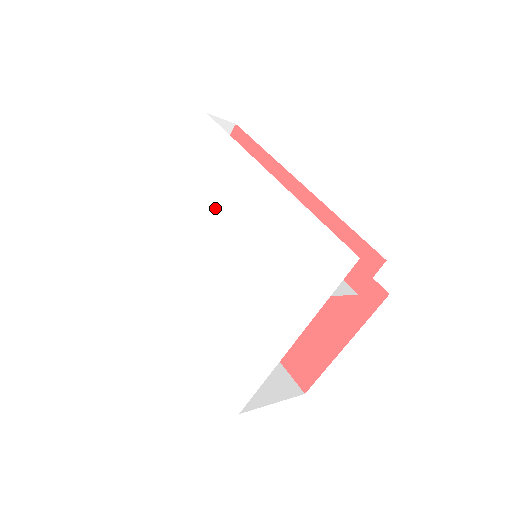
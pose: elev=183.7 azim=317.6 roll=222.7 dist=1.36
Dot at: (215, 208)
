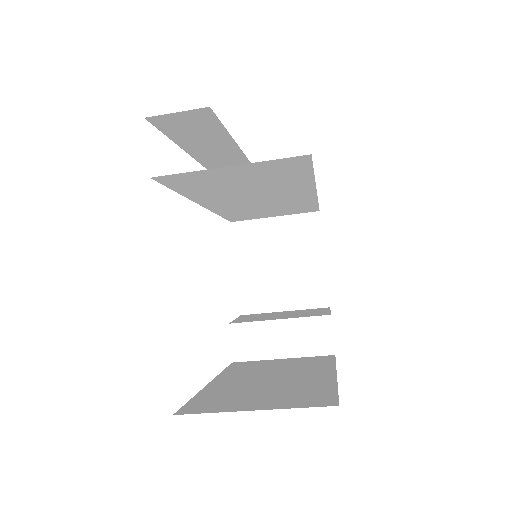
Dot at: occluded
